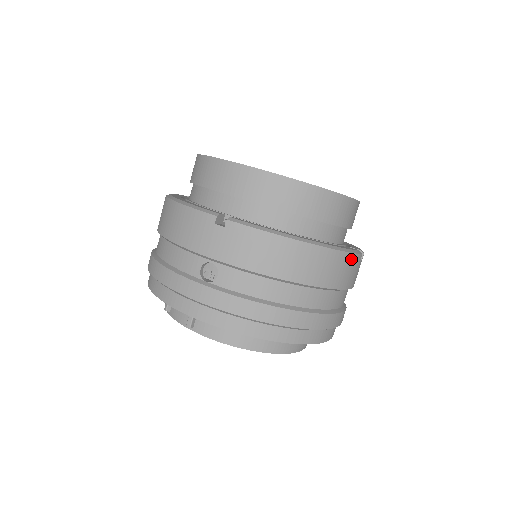
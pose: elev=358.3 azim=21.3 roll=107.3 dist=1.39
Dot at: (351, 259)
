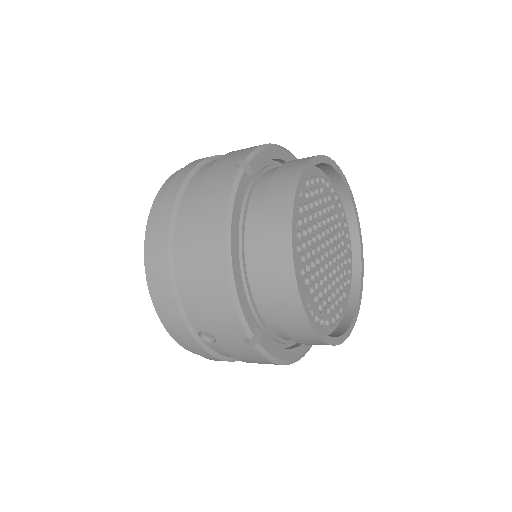
Dot at: occluded
